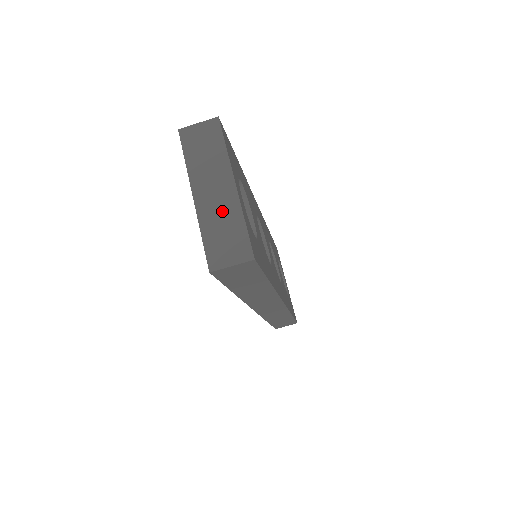
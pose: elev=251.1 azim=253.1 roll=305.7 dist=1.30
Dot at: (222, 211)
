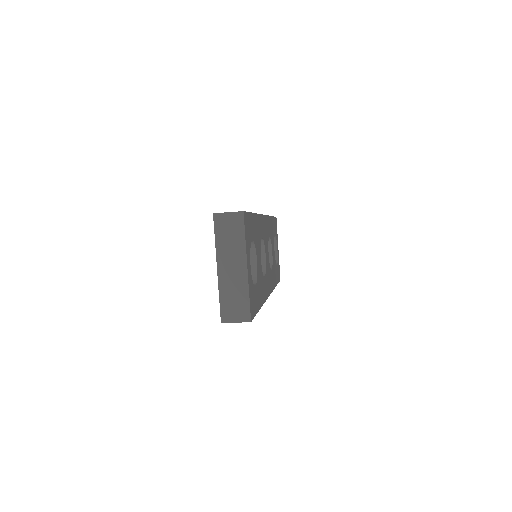
Dot at: (235, 284)
